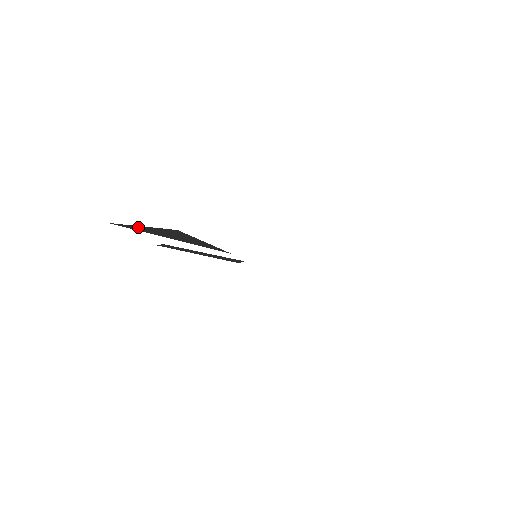
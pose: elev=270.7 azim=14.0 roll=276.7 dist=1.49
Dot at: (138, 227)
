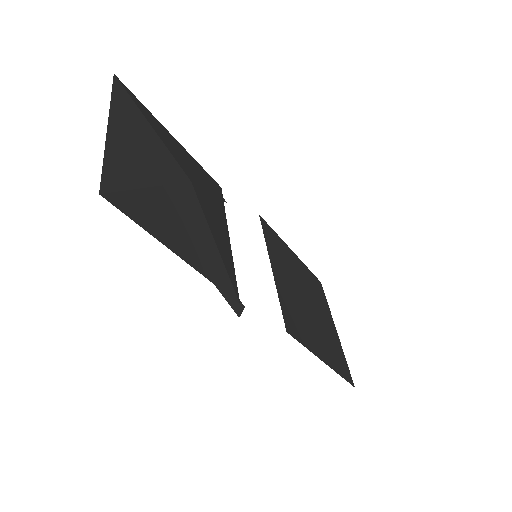
Dot at: (143, 200)
